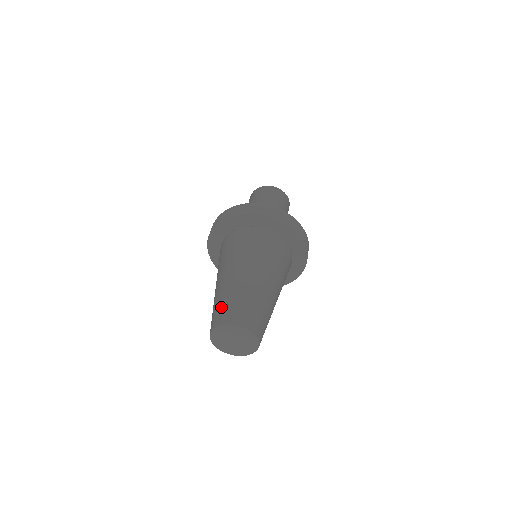
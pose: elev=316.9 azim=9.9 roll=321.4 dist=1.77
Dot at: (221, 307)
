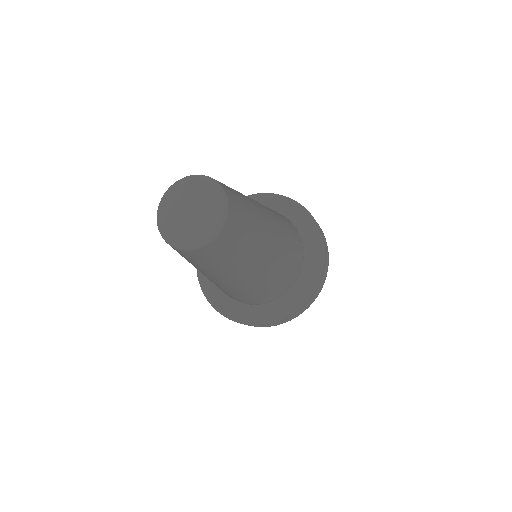
Dot at: occluded
